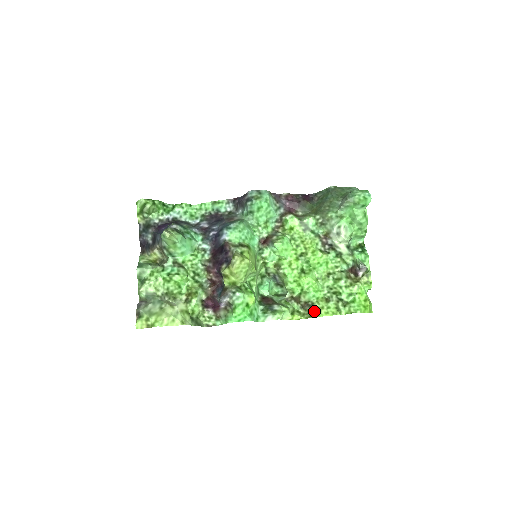
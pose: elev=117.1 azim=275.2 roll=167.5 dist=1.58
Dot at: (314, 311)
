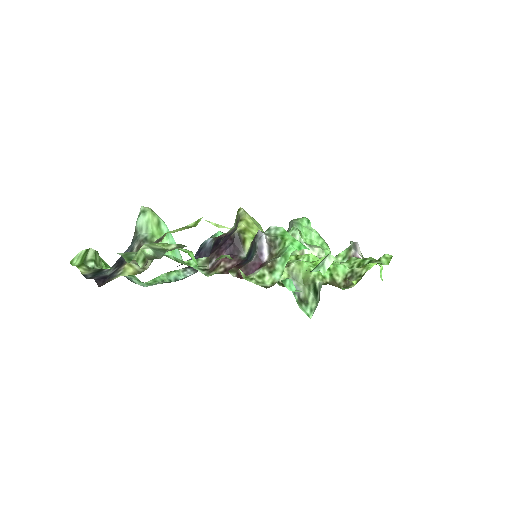
Dot at: (360, 270)
